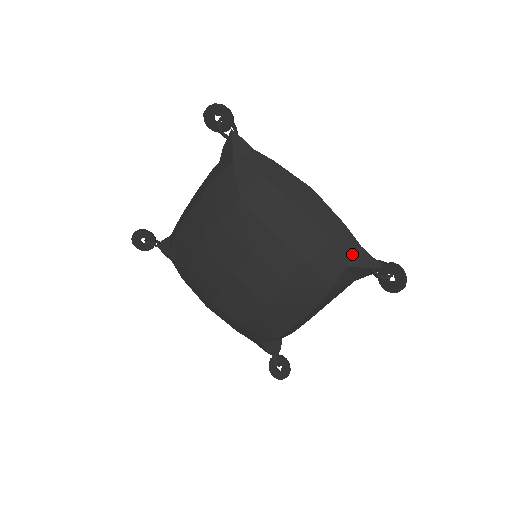
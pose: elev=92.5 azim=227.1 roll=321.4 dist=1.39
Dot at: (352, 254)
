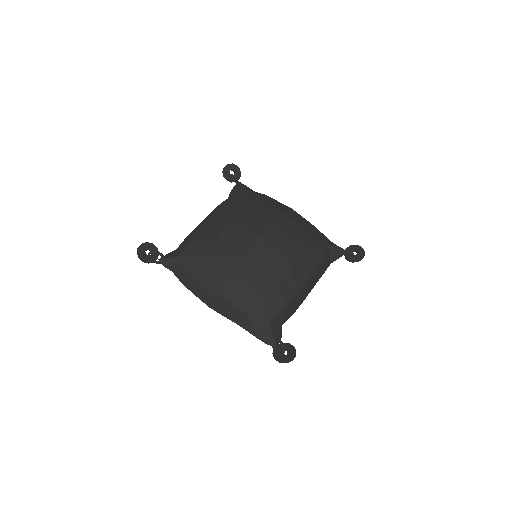
Dot at: (328, 241)
